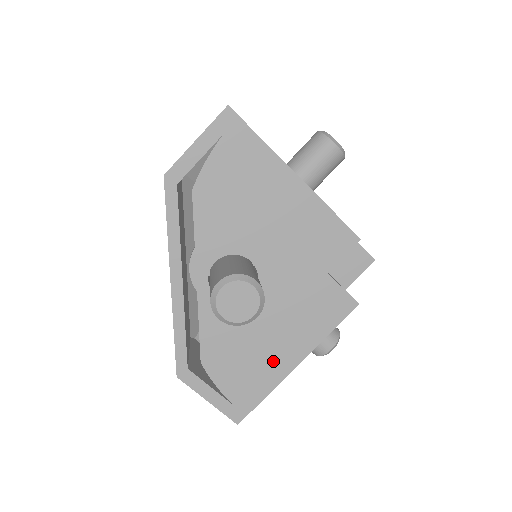
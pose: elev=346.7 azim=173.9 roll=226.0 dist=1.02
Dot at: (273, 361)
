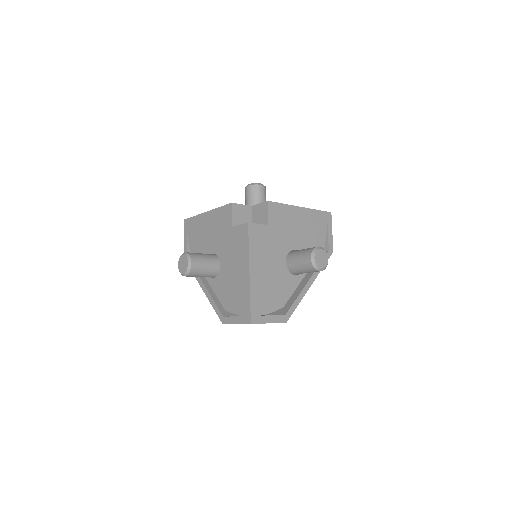
Dot at: (242, 281)
